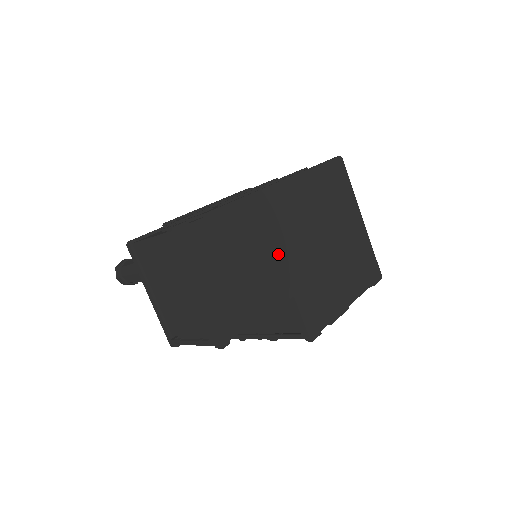
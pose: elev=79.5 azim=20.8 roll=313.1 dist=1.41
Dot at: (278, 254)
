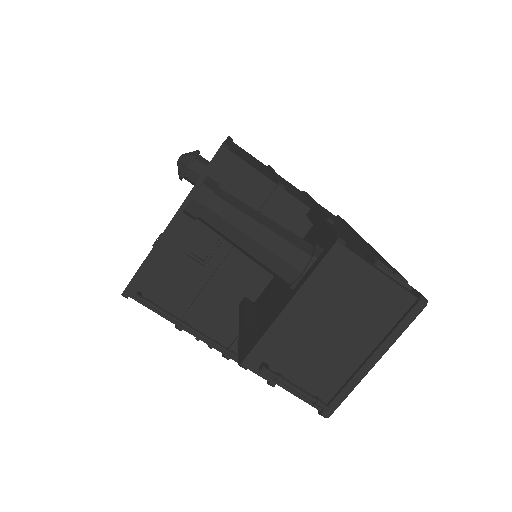
Dot at: occluded
